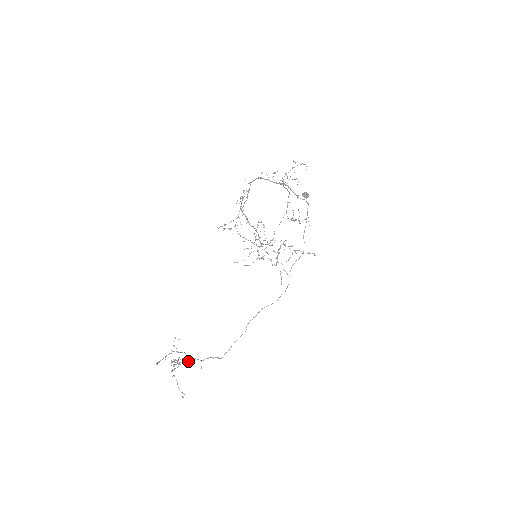
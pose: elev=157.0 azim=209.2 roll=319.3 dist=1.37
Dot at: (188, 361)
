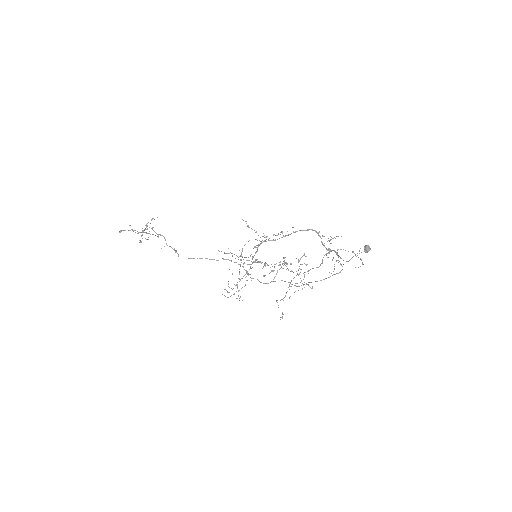
Dot at: occluded
